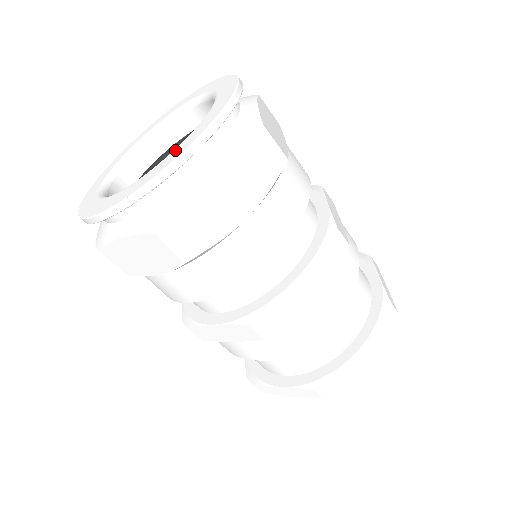
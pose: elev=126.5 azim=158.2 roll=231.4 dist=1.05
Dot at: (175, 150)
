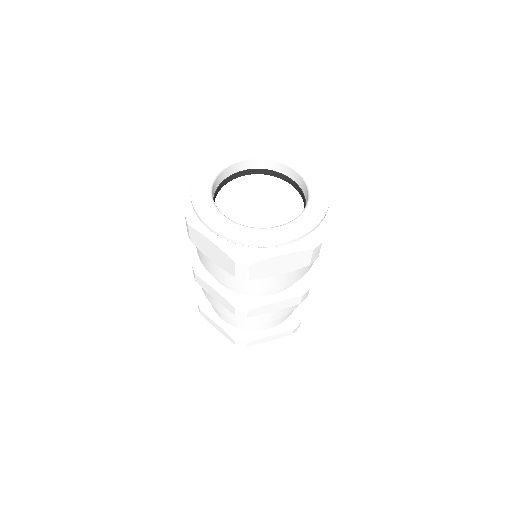
Dot at: (315, 201)
